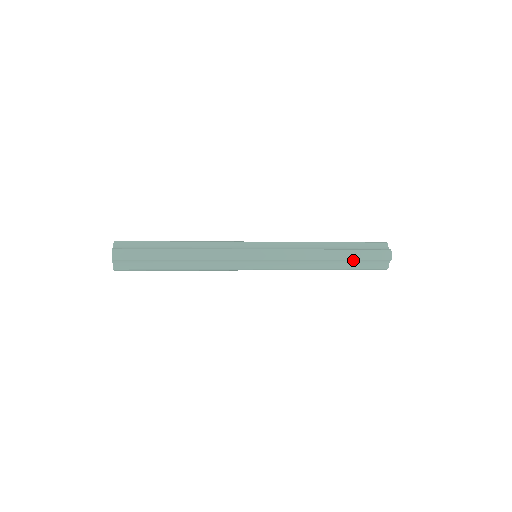
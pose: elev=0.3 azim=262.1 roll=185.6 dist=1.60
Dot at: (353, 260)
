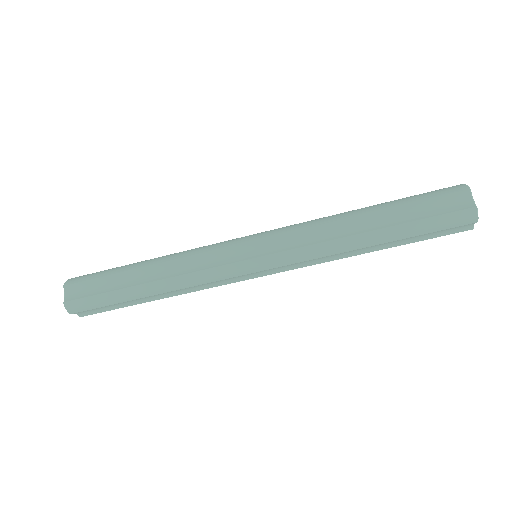
Dot at: (402, 208)
